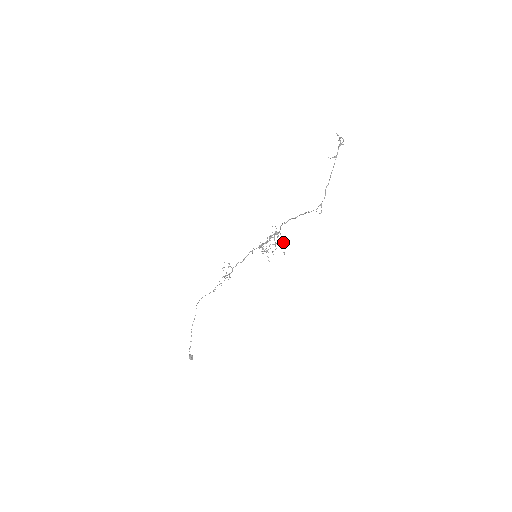
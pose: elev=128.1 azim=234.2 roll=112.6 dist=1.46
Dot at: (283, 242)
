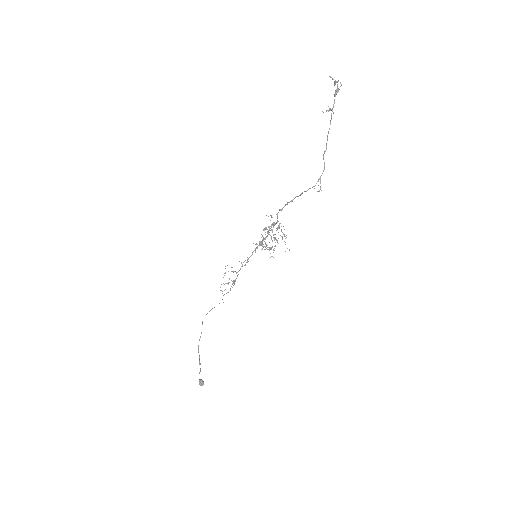
Dot at: (286, 235)
